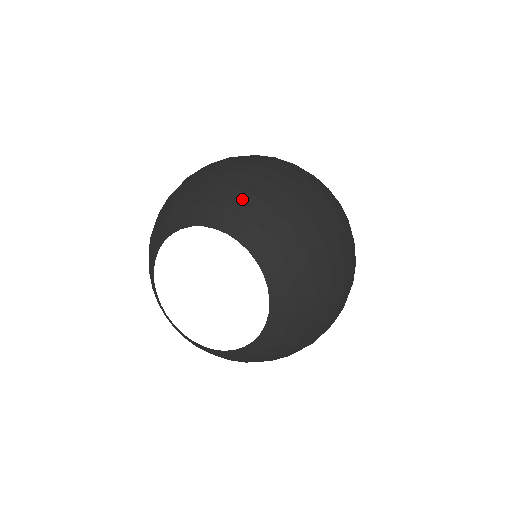
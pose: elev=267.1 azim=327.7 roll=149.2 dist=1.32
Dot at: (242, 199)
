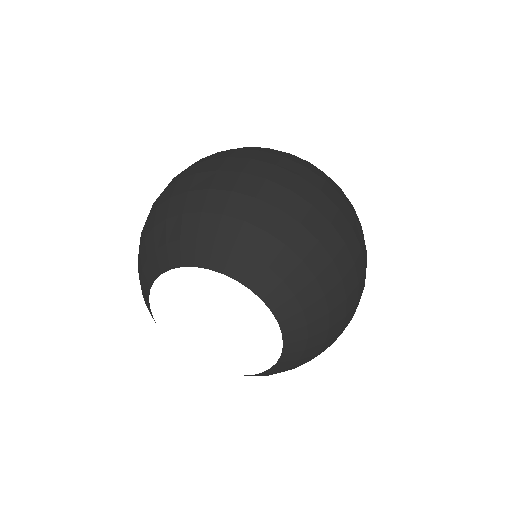
Dot at: (176, 225)
